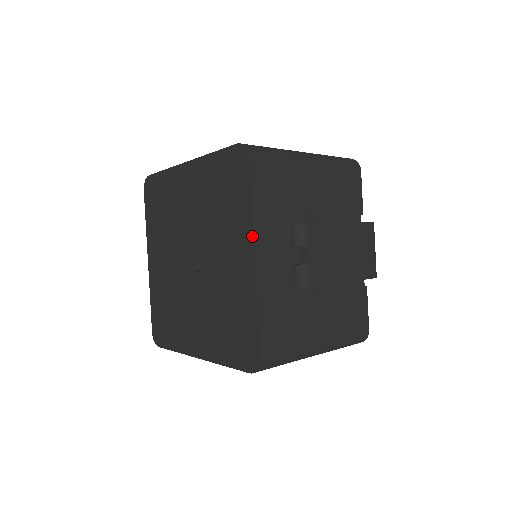
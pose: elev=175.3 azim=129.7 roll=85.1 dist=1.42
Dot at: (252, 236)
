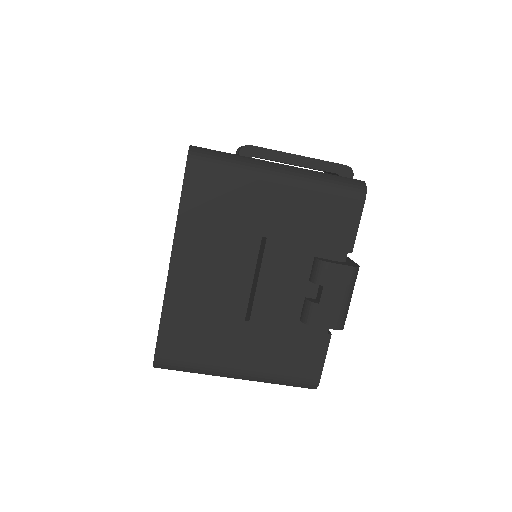
Dot at: occluded
